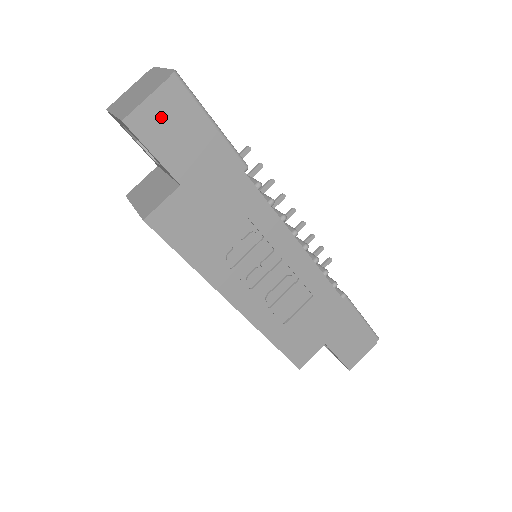
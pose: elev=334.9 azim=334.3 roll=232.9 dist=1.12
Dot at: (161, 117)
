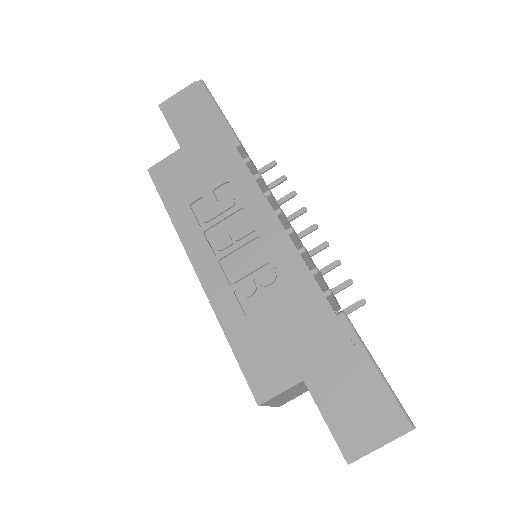
Dot at: (182, 103)
